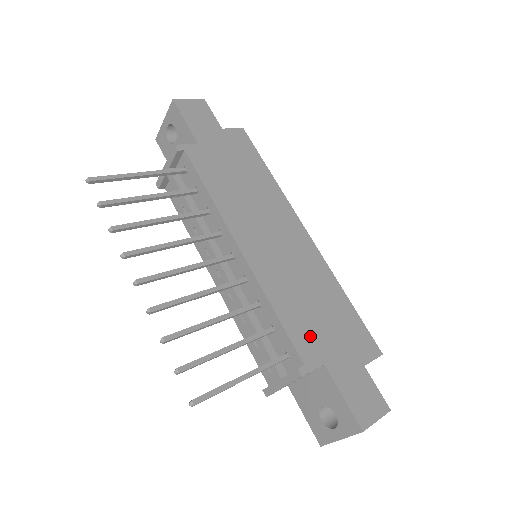
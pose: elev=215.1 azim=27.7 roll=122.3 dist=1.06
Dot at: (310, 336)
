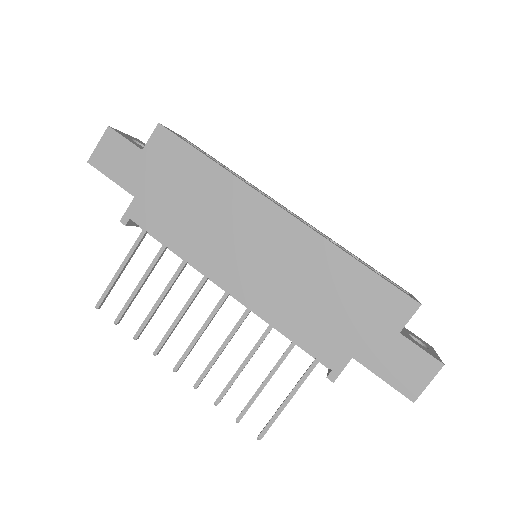
Dot at: (328, 337)
